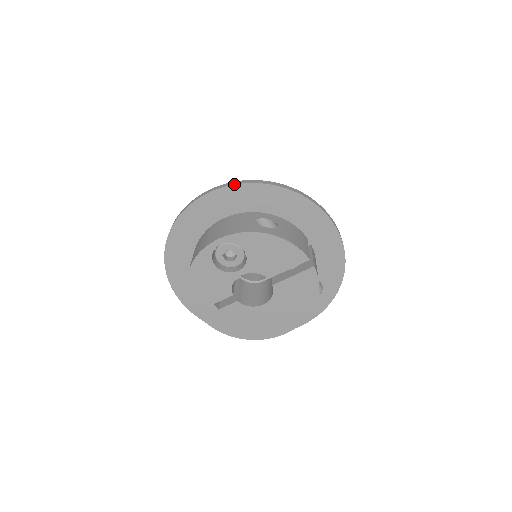
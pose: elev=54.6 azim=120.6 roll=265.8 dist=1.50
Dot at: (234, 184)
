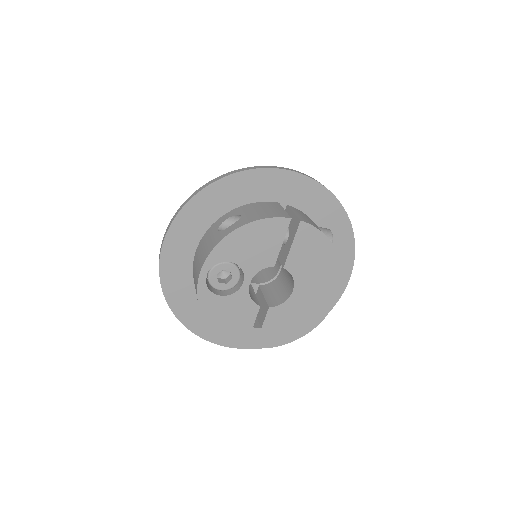
Dot at: (175, 216)
